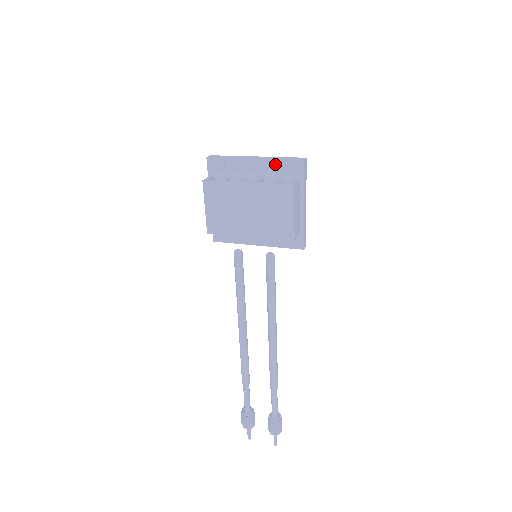
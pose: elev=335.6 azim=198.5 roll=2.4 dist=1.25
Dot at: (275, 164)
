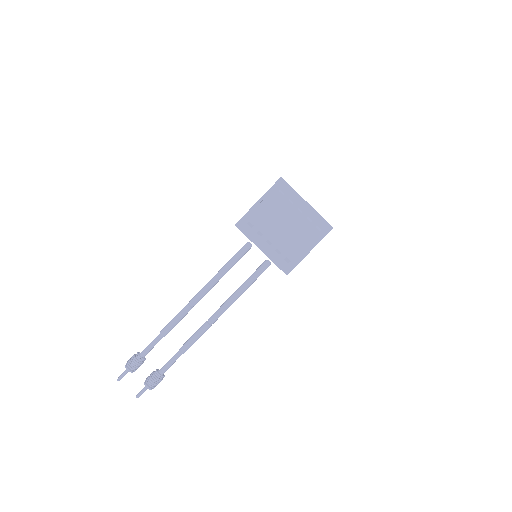
Dot at: (316, 216)
